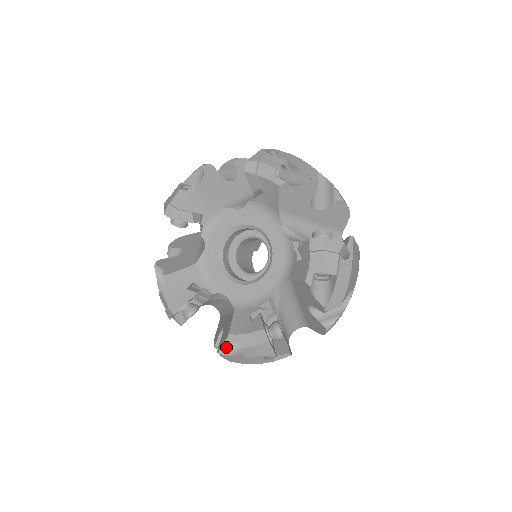
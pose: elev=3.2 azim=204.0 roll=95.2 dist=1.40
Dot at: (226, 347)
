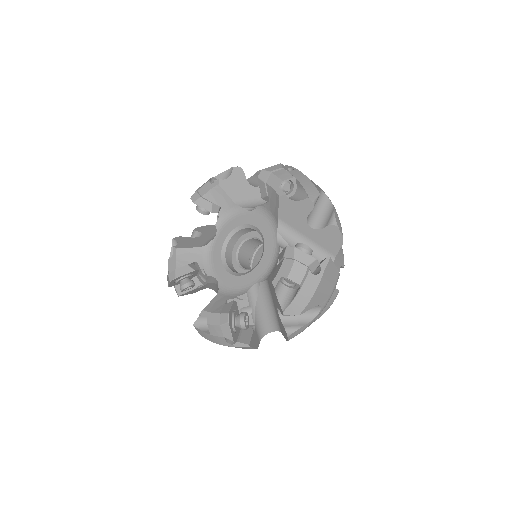
Dot at: (200, 322)
